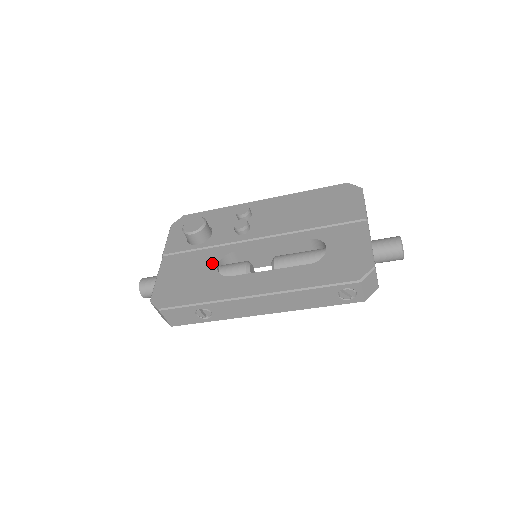
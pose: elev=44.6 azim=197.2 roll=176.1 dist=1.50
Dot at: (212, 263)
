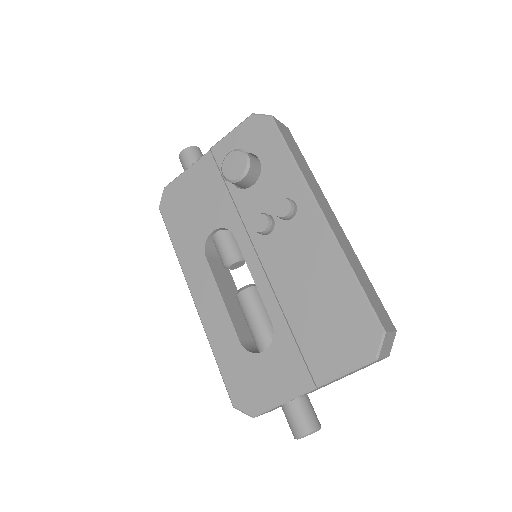
Dot at: (215, 221)
